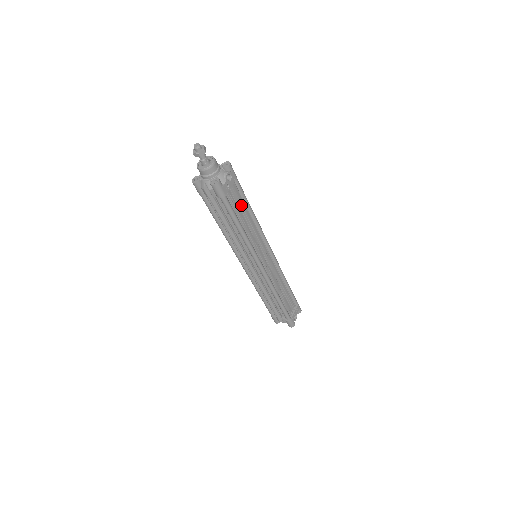
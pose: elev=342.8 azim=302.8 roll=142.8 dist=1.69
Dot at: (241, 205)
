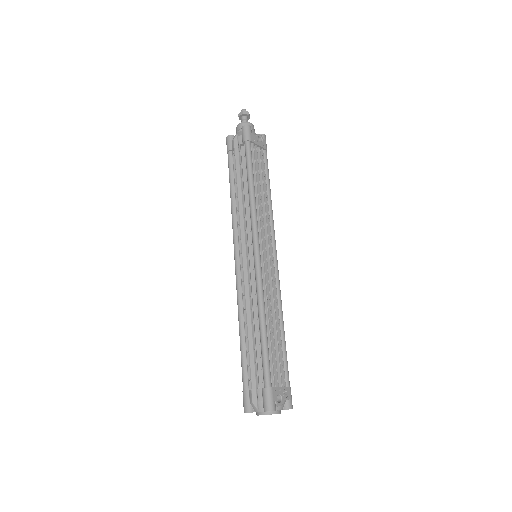
Dot at: (261, 171)
